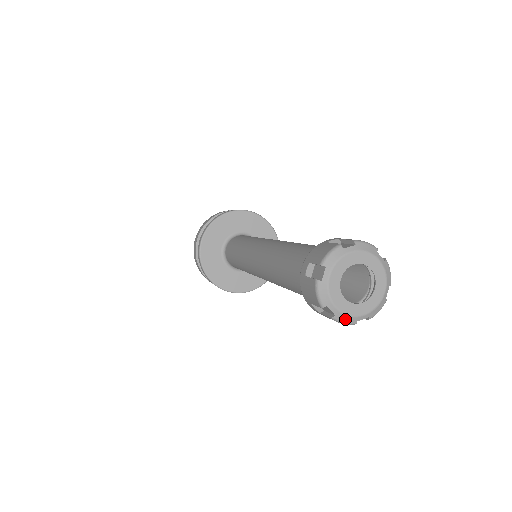
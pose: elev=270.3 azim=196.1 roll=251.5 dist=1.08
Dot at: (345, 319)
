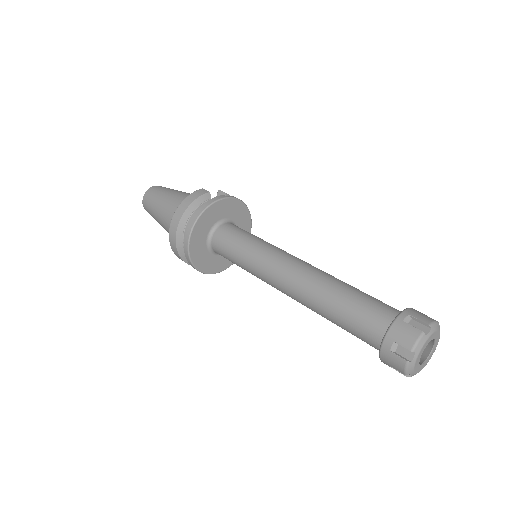
Dot at: occluded
